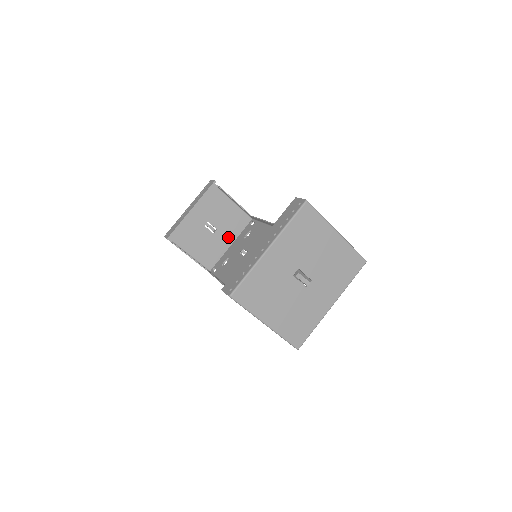
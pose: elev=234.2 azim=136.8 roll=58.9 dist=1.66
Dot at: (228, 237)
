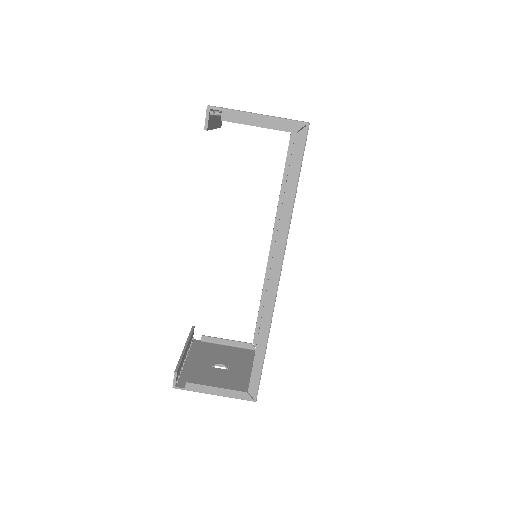
Dot at: (246, 368)
